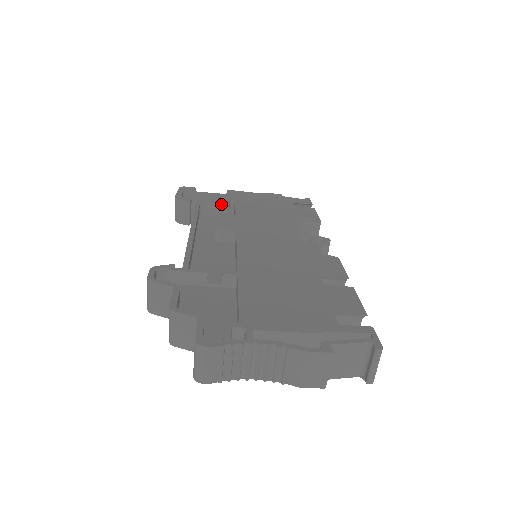
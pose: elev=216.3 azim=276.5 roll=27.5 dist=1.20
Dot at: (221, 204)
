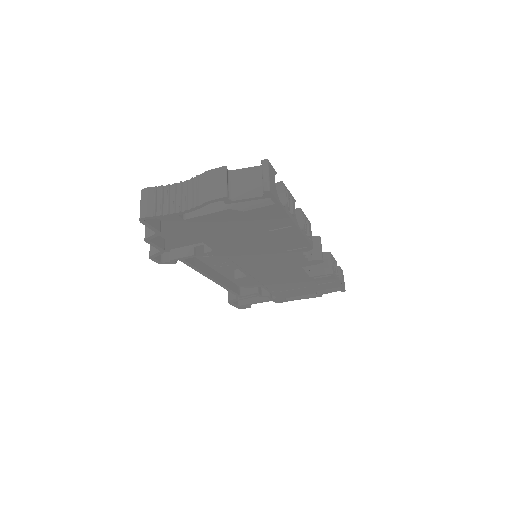
Dot at: occluded
